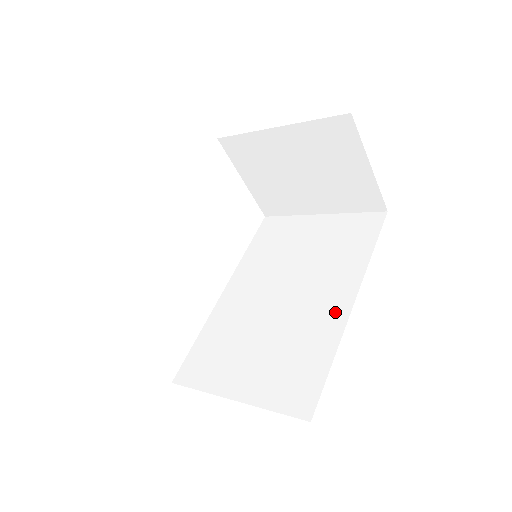
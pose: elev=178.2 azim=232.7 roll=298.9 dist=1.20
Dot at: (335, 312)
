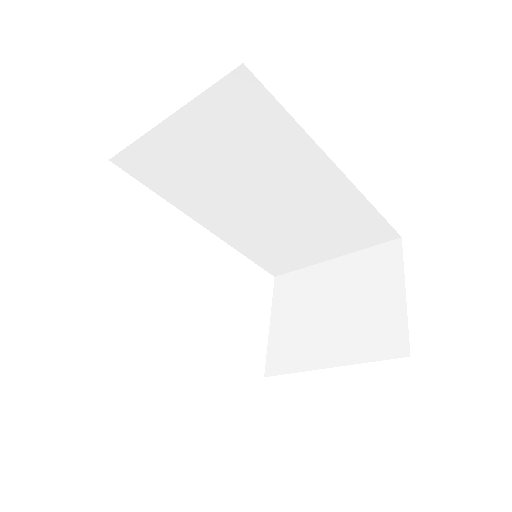
Dot at: occluded
